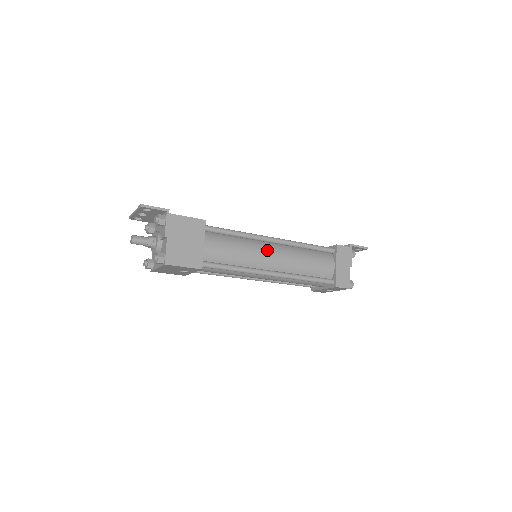
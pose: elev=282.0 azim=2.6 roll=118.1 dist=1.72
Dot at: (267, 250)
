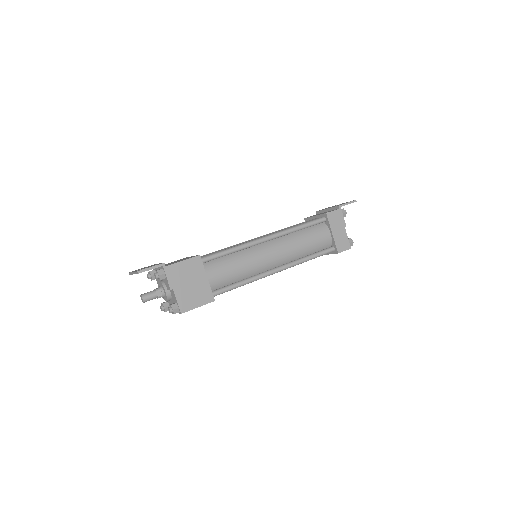
Dot at: (265, 252)
